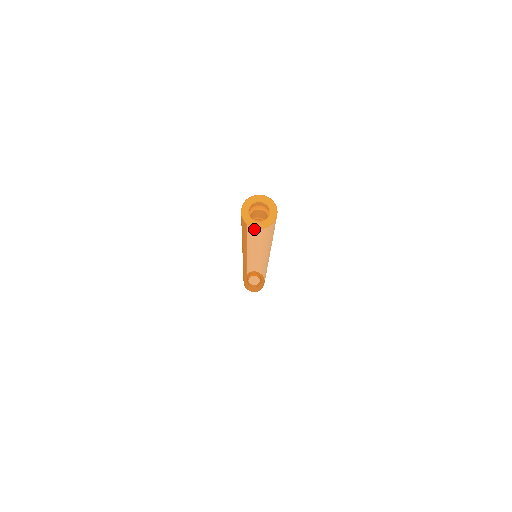
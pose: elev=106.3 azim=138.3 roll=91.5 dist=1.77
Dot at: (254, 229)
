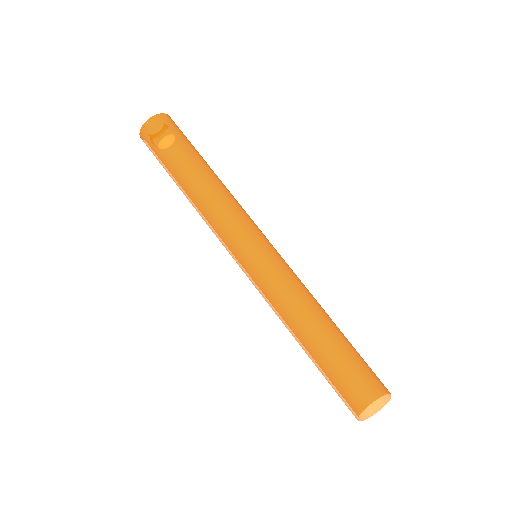
Dot at: occluded
